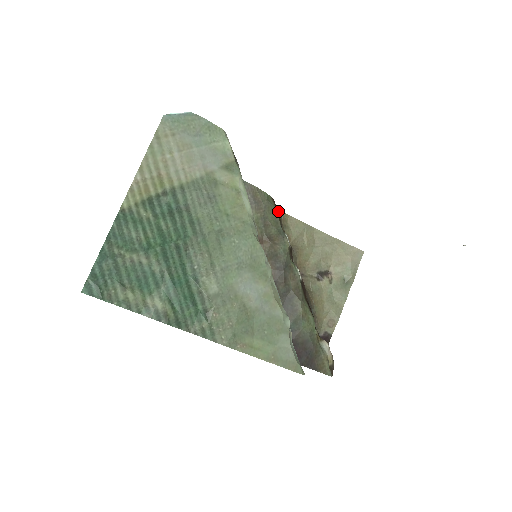
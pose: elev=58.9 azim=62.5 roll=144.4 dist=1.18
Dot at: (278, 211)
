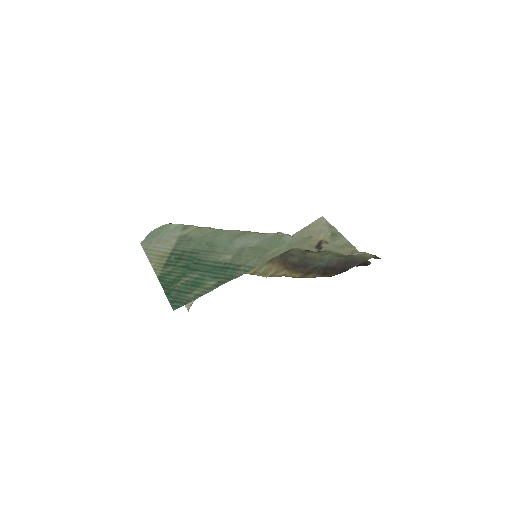
Dot at: occluded
